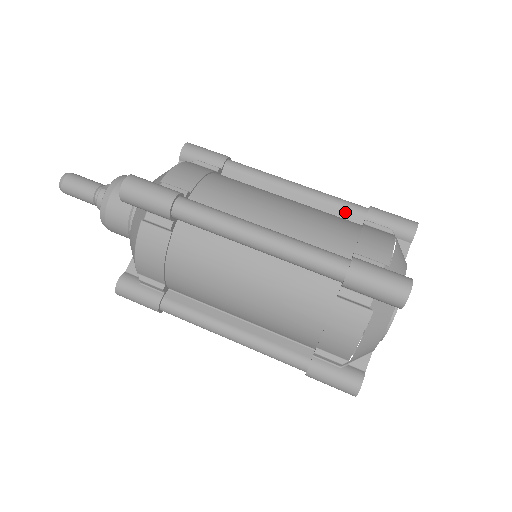
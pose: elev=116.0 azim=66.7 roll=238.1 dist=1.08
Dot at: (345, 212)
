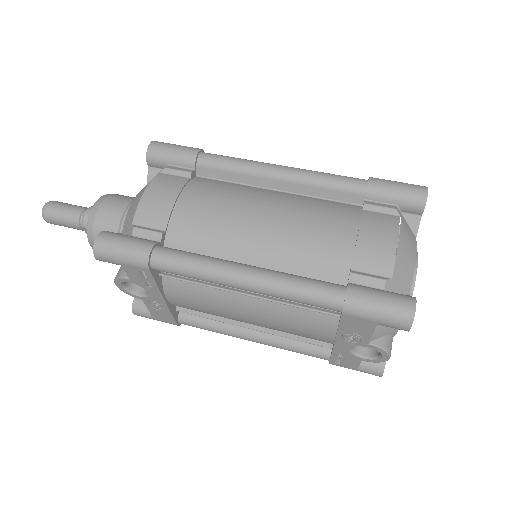
Dot at: occluded
